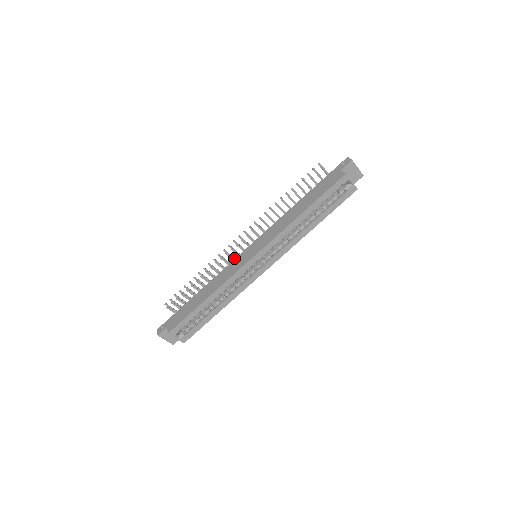
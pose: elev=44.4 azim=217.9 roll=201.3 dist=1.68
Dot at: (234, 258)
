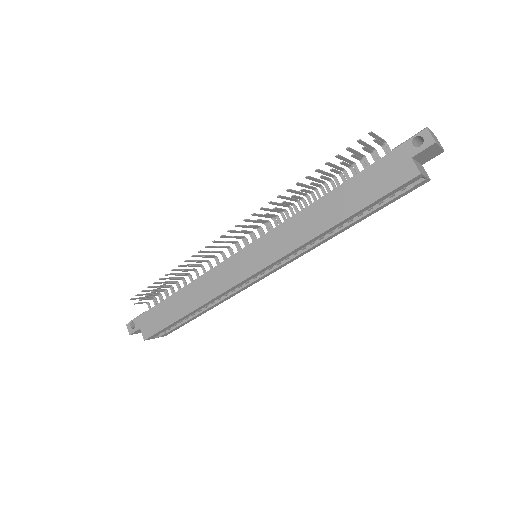
Dot at: occluded
